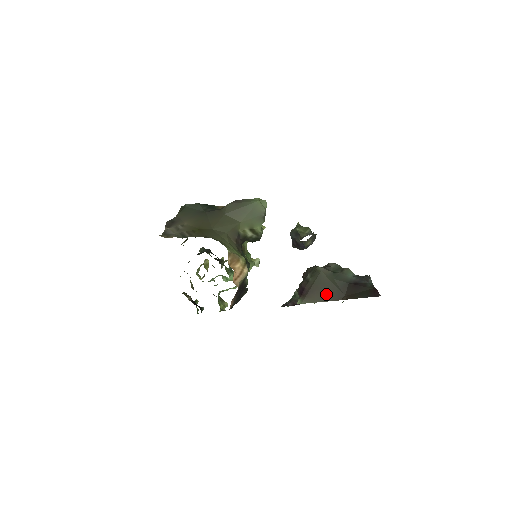
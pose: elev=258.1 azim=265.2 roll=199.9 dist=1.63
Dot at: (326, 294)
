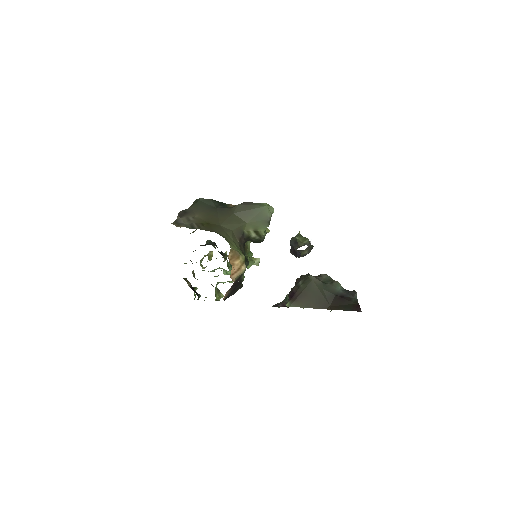
Dot at: (313, 301)
